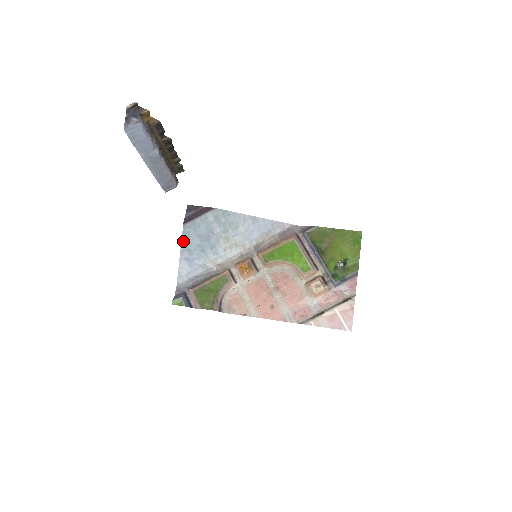
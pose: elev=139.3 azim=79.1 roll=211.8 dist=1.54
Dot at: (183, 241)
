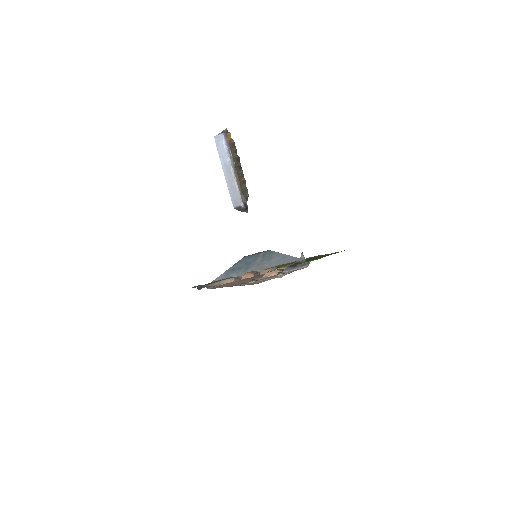
Dot at: (236, 264)
